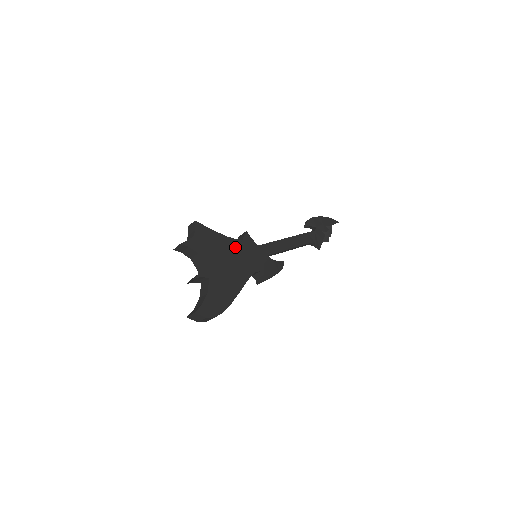
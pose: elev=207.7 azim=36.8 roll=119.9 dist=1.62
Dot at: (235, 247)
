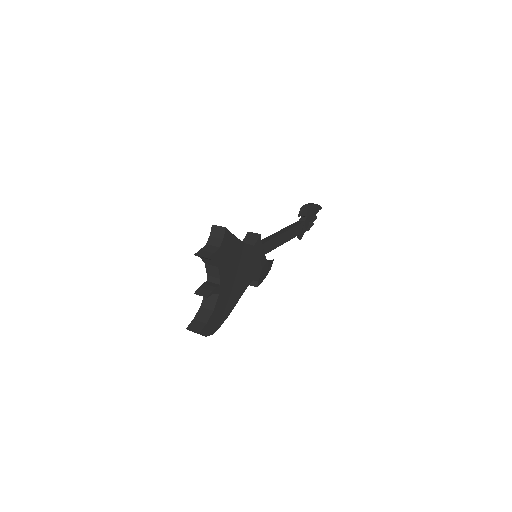
Dot at: (247, 254)
